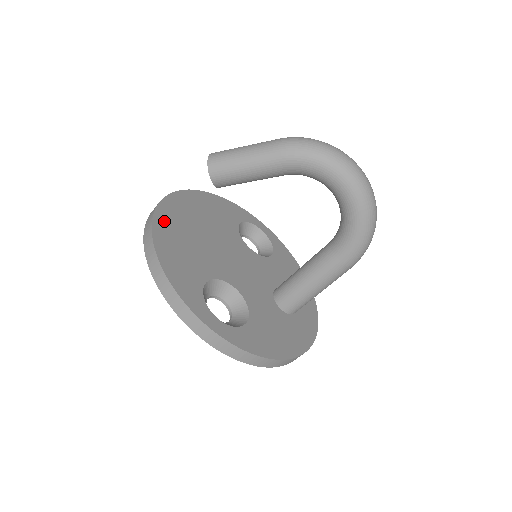
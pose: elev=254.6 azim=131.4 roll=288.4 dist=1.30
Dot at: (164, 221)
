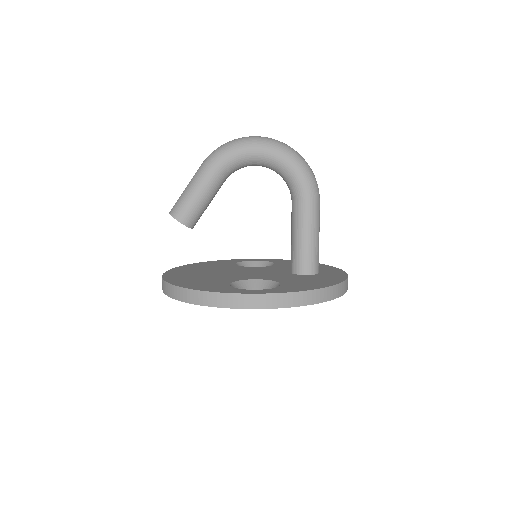
Dot at: (173, 278)
